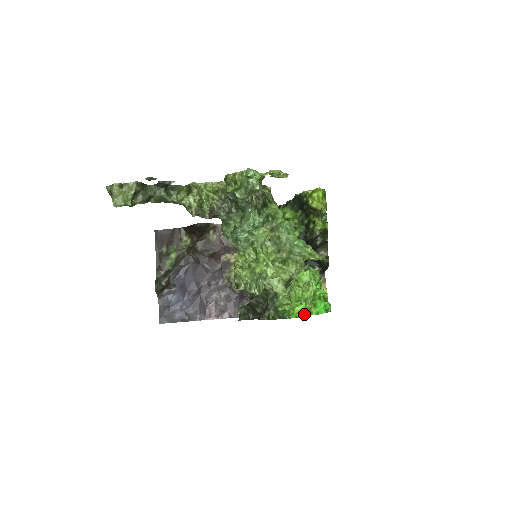
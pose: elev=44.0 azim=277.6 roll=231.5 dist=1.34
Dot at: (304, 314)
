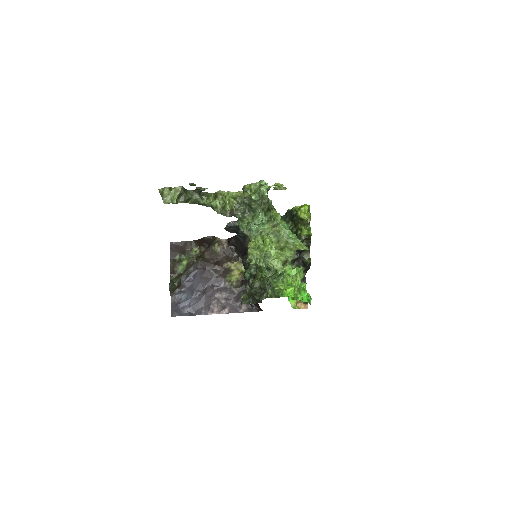
Dot at: (293, 295)
